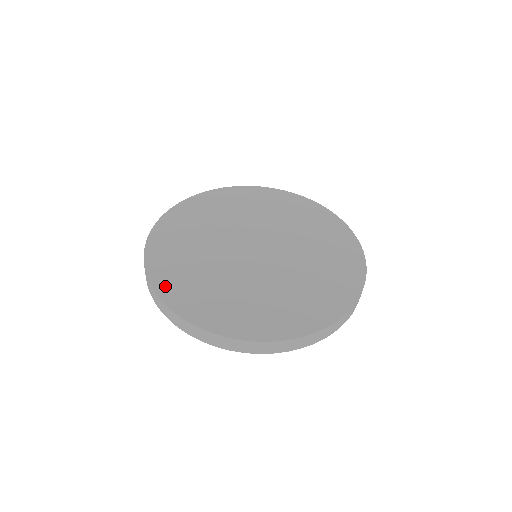
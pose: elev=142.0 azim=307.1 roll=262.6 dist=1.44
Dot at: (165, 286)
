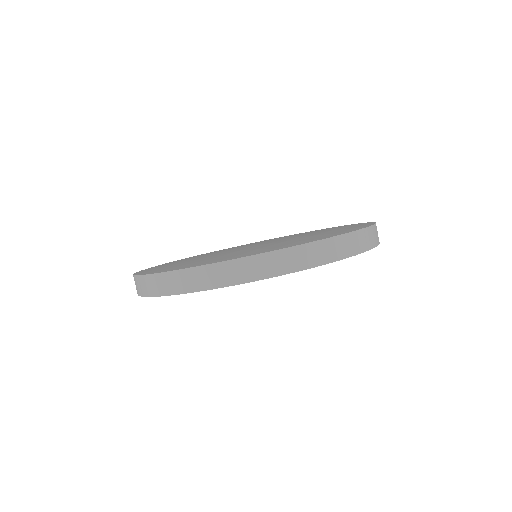
Dot at: (146, 271)
